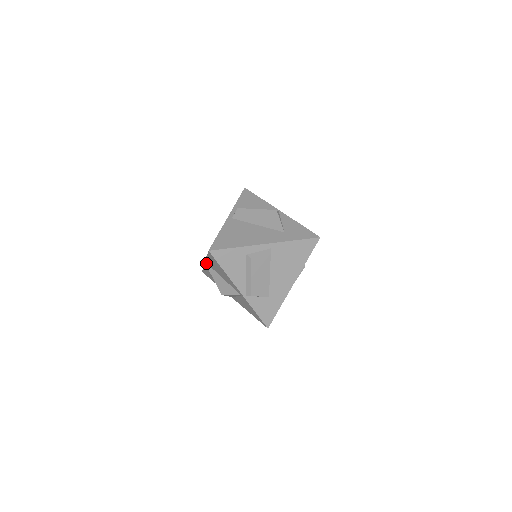
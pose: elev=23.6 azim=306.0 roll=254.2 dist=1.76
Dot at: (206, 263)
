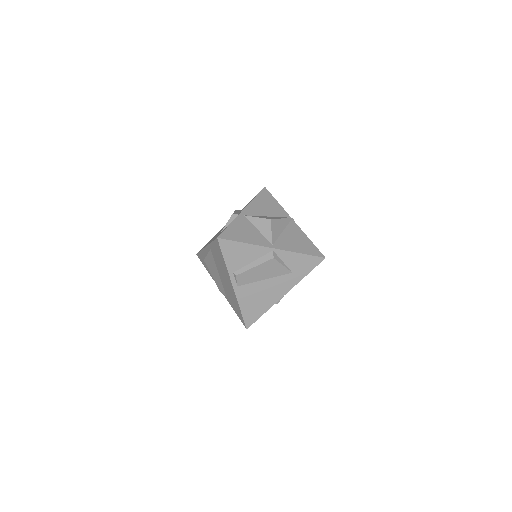
Dot at: occluded
